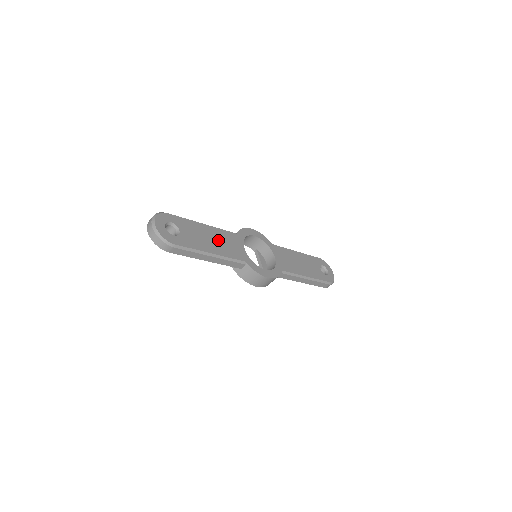
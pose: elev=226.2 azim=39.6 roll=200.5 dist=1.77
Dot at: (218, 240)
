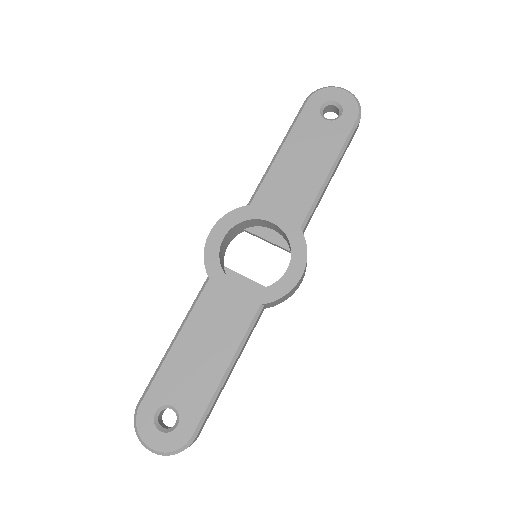
Dot at: (209, 335)
